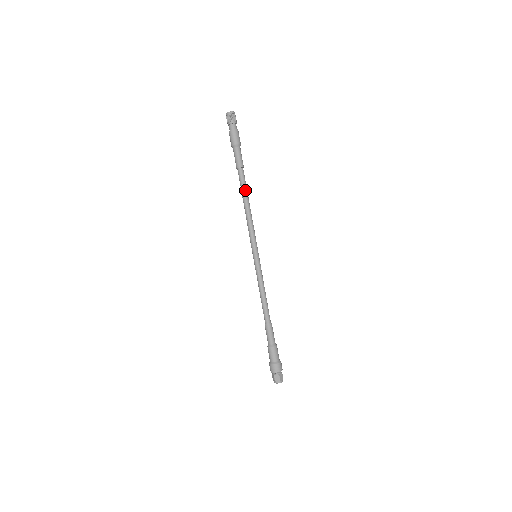
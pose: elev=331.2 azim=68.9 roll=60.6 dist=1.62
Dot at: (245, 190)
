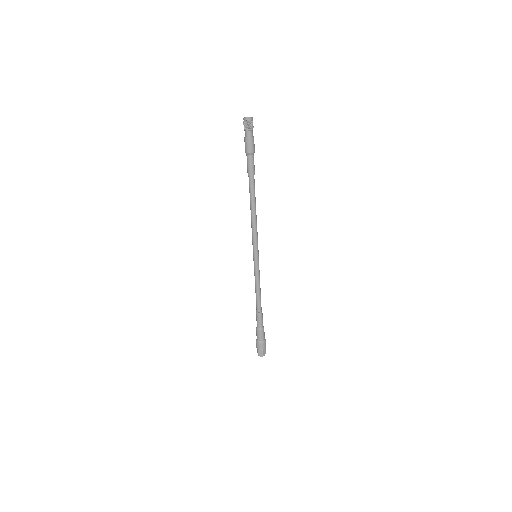
Dot at: (253, 197)
